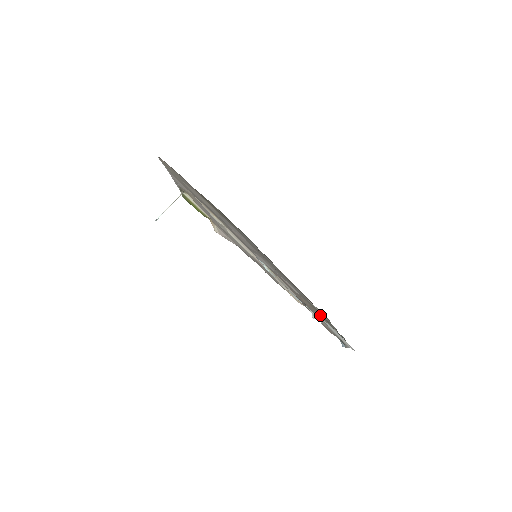
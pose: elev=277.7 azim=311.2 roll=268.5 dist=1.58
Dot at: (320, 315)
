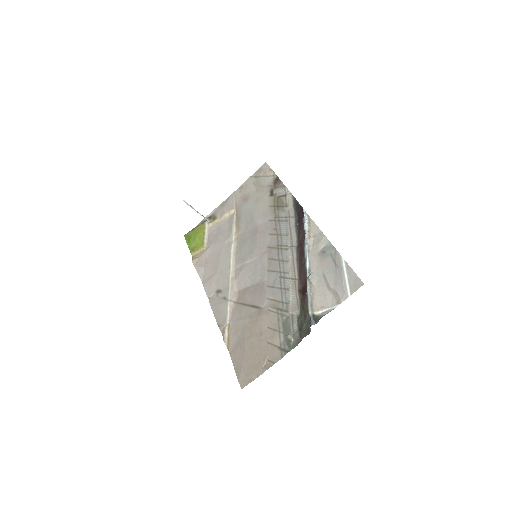
Dot at: (273, 328)
